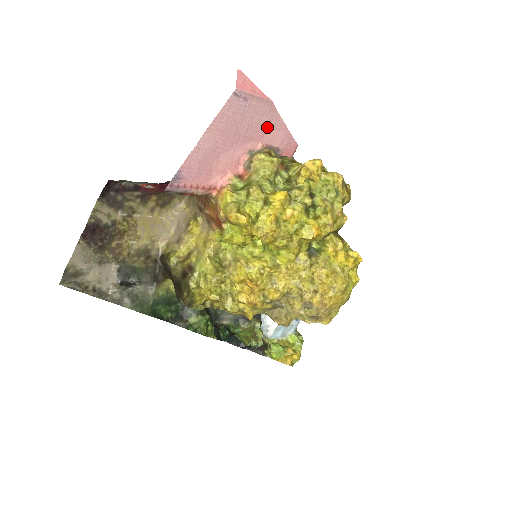
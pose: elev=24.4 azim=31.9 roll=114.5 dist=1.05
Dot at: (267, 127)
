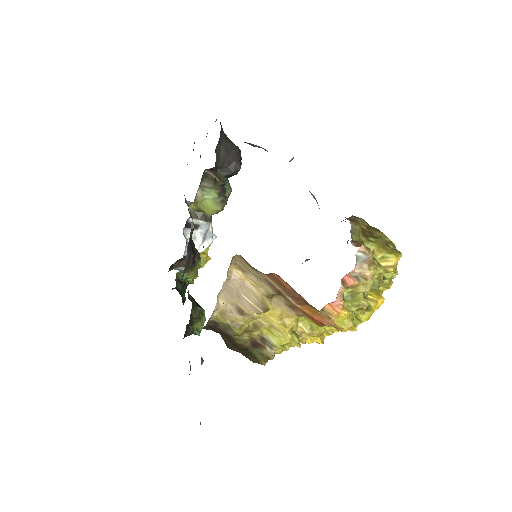
Dot at: occluded
